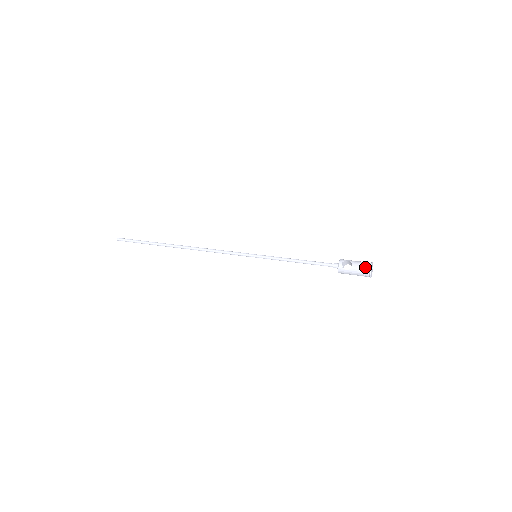
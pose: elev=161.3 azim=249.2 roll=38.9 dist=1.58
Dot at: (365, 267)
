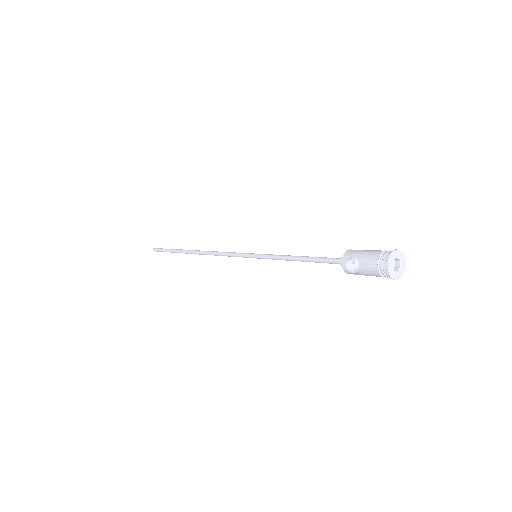
Dot at: (378, 269)
